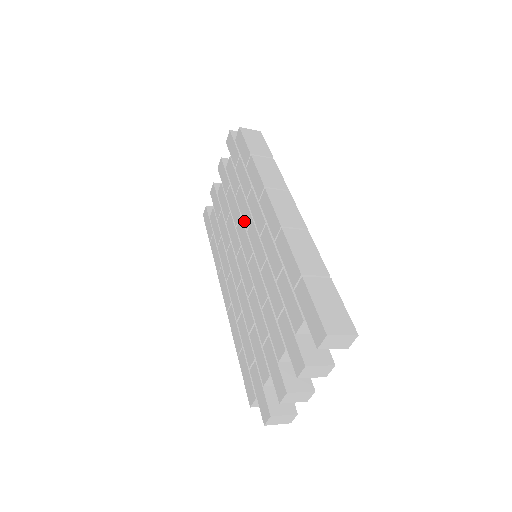
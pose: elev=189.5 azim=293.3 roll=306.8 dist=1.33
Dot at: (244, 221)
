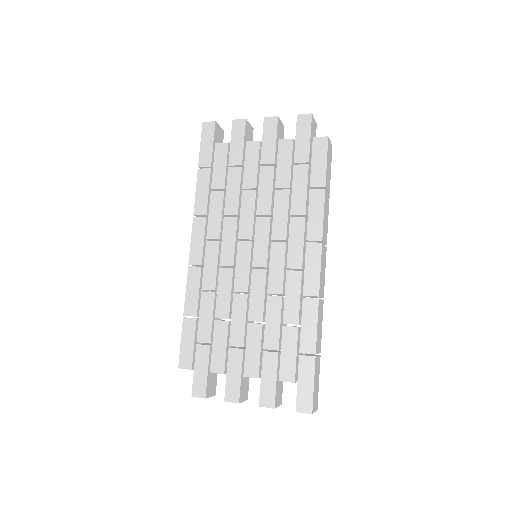
Dot at: (273, 228)
